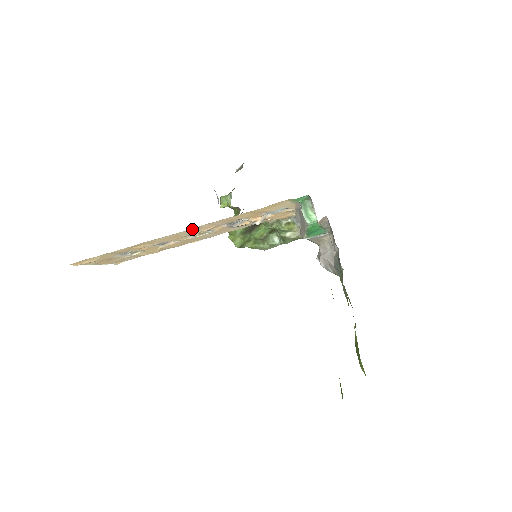
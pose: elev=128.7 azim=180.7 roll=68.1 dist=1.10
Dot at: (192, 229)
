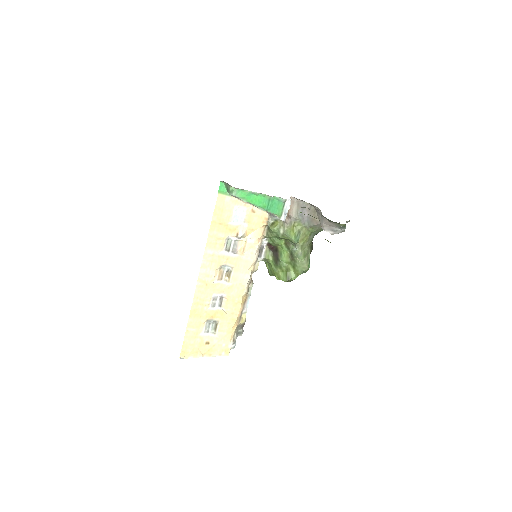
Dot at: (203, 267)
